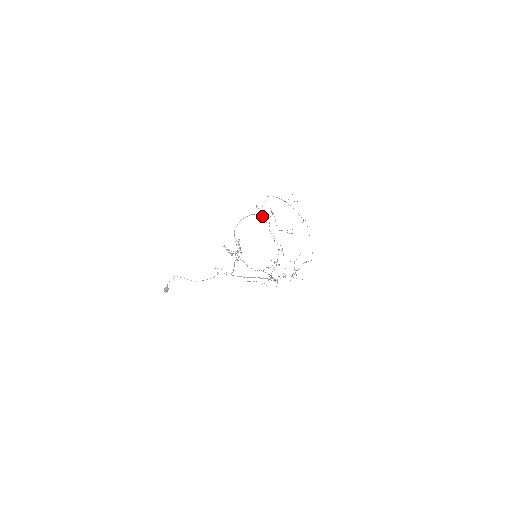
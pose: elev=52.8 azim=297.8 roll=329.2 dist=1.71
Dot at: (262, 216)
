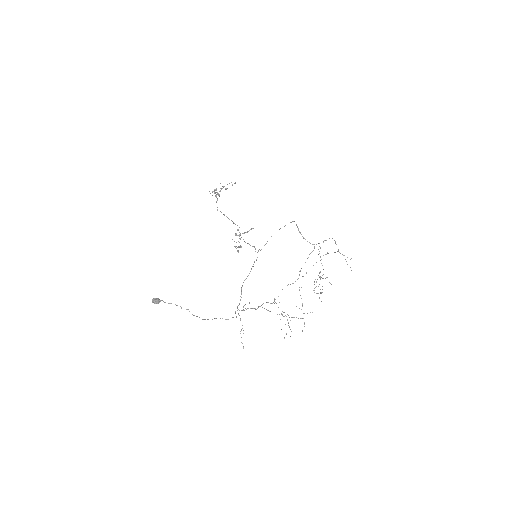
Dot at: occluded
